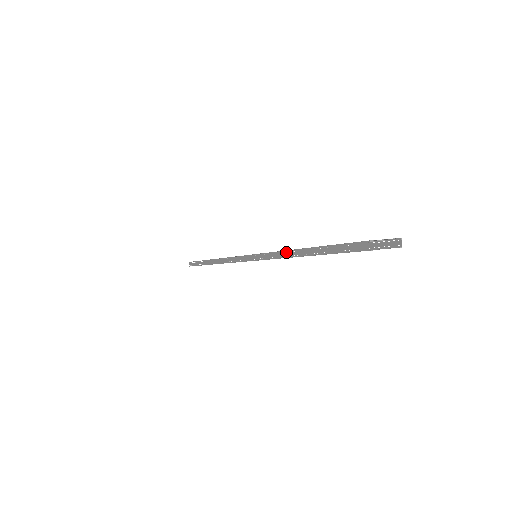
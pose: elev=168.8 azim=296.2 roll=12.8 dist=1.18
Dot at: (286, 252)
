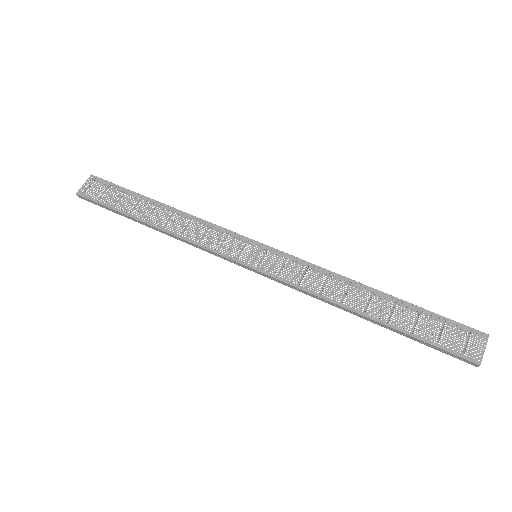
Dot at: (343, 308)
